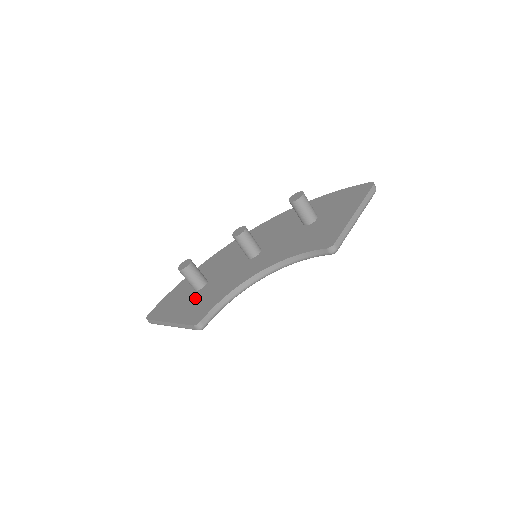
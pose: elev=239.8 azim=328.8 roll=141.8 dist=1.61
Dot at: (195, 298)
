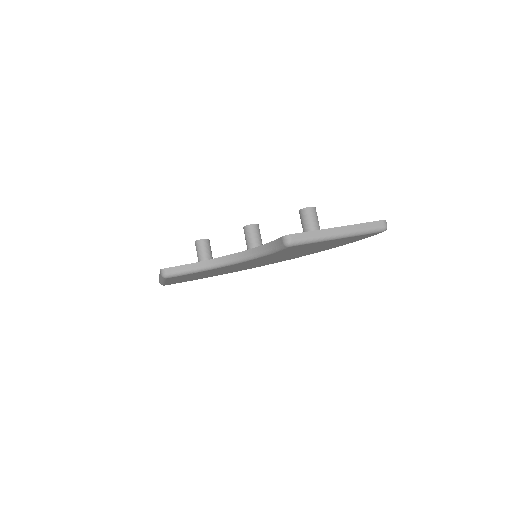
Dot at: occluded
